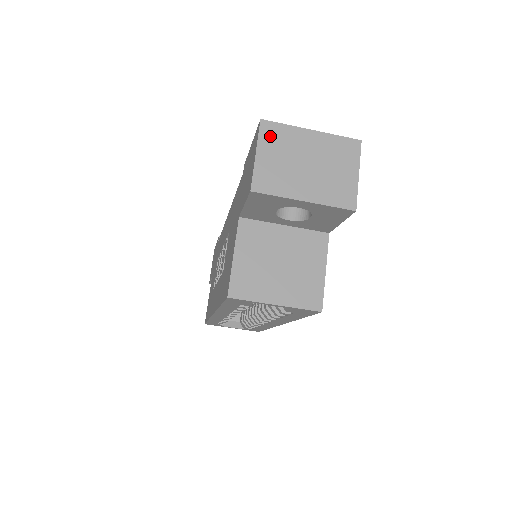
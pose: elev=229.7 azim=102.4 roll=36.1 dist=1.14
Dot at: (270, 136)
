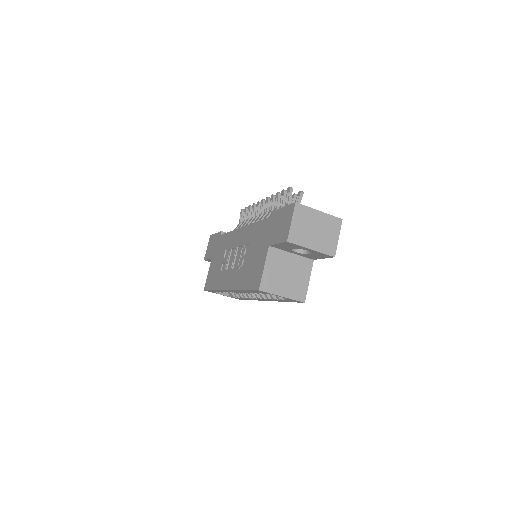
Dot at: (299, 212)
